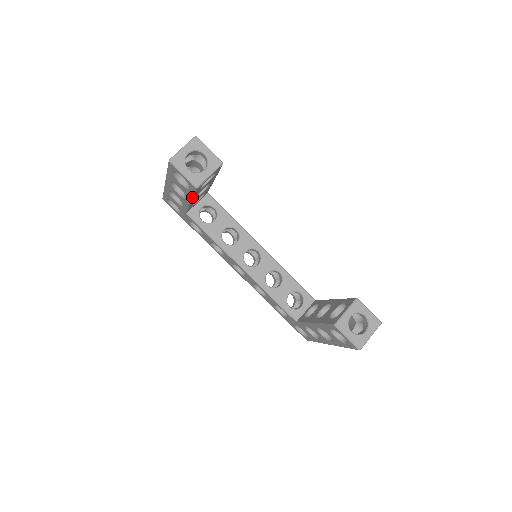
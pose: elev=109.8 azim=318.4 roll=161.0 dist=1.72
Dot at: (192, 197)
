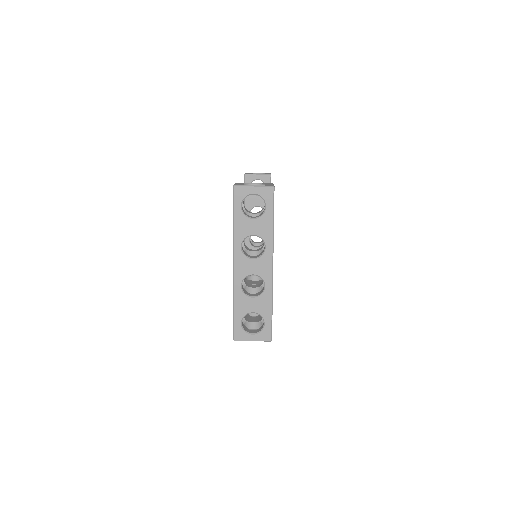
Dot at: (244, 200)
